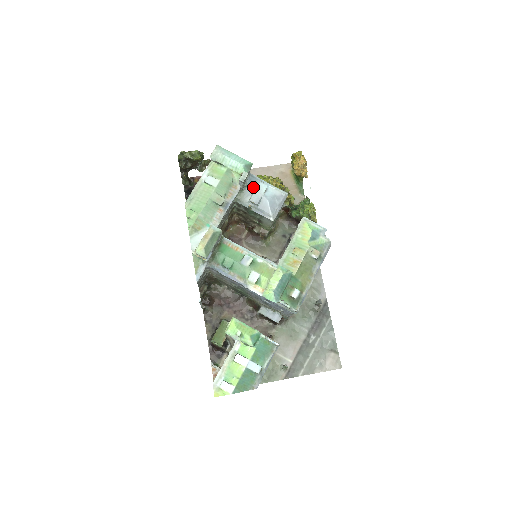
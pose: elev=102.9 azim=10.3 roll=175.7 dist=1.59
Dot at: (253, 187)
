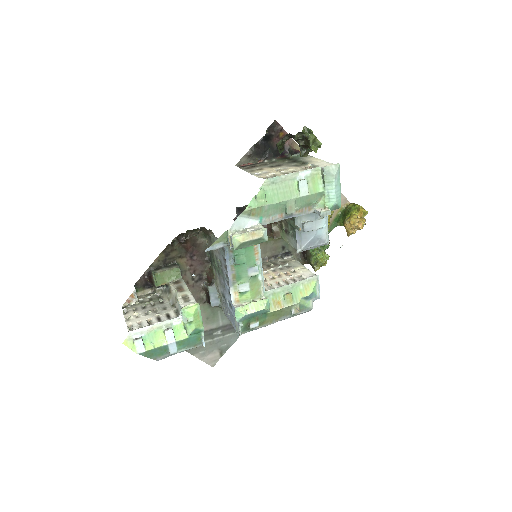
Dot at: (317, 216)
